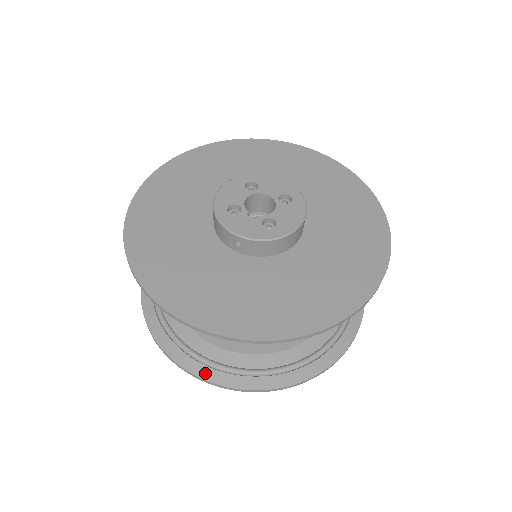
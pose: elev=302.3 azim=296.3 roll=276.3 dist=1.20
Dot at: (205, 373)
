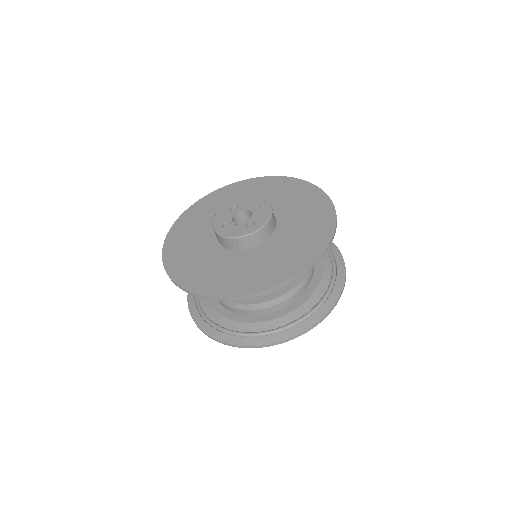
Dot at: (246, 342)
